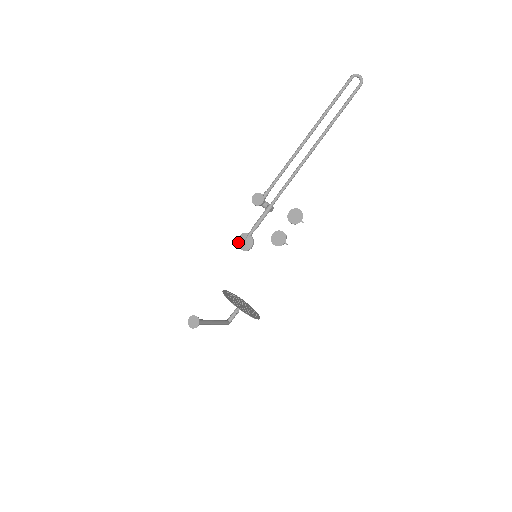
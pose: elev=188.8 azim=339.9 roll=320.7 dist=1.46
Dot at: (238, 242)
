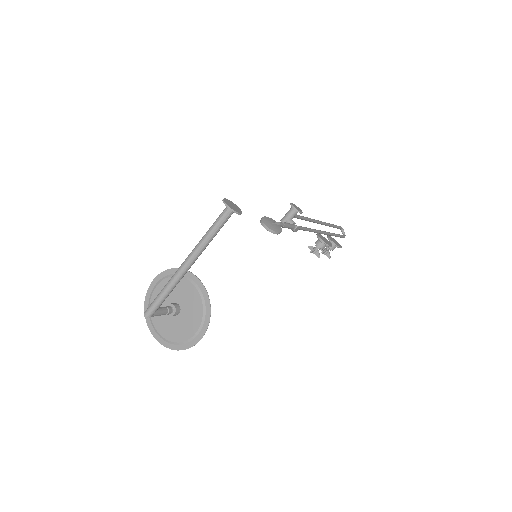
Dot at: (263, 219)
